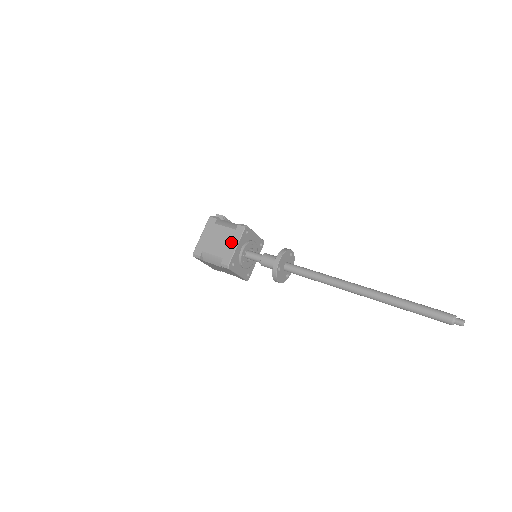
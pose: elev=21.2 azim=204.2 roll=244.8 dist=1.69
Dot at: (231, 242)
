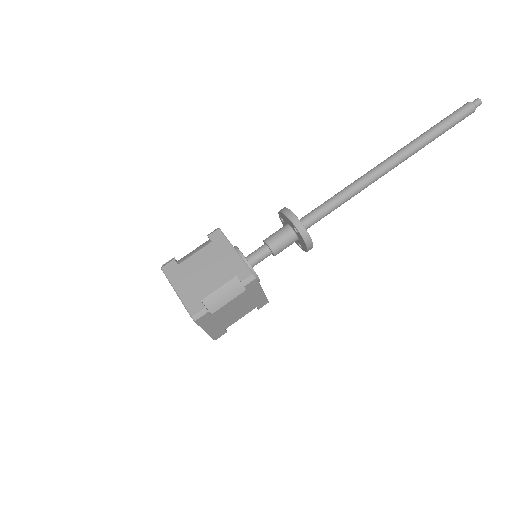
Dot at: (223, 255)
